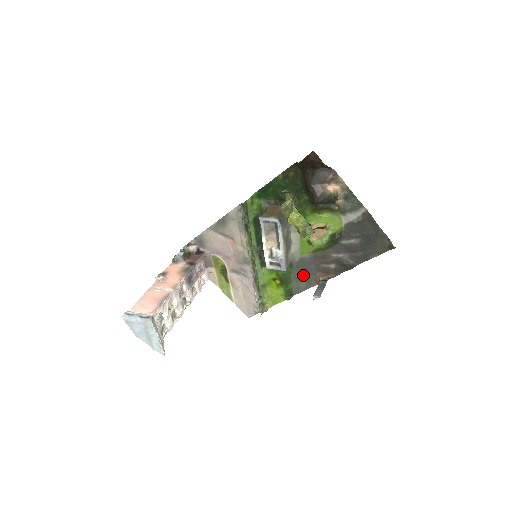
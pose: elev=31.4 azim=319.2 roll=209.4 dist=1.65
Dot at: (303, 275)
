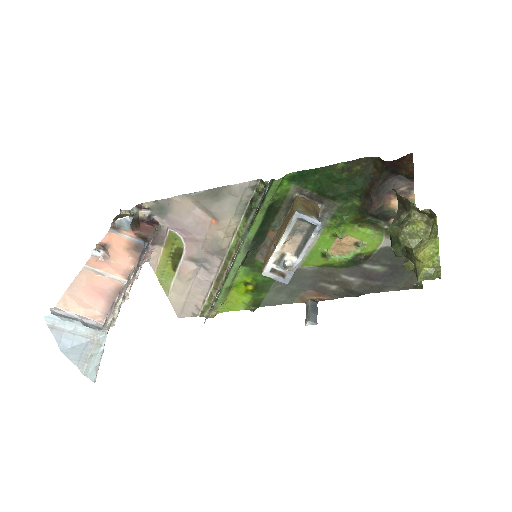
Dot at: (289, 288)
